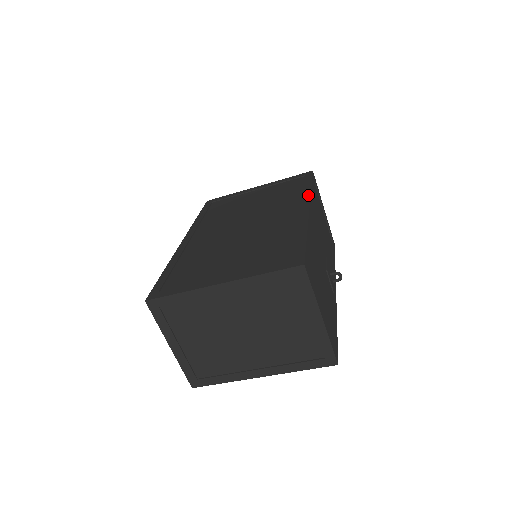
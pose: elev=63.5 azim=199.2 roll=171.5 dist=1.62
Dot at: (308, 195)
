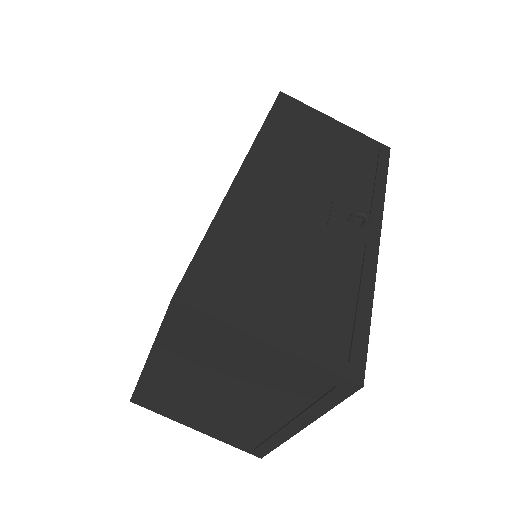
Dot at: (252, 144)
